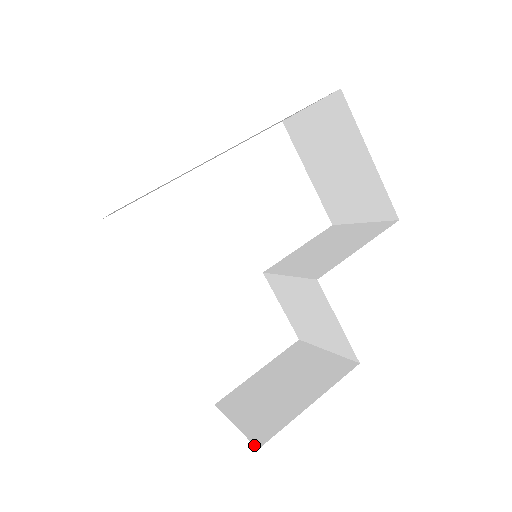
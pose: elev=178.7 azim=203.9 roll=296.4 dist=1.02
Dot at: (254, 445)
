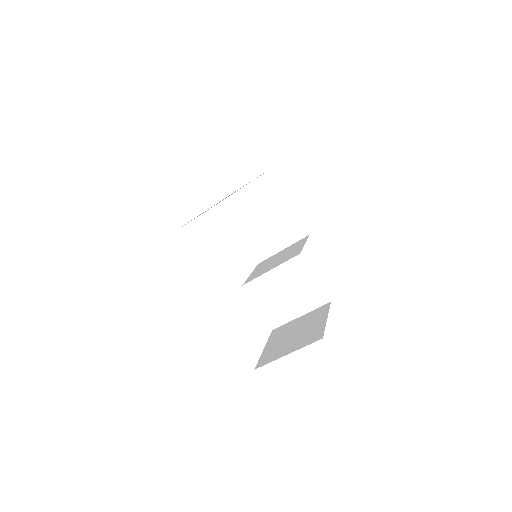
Dot at: occluded
